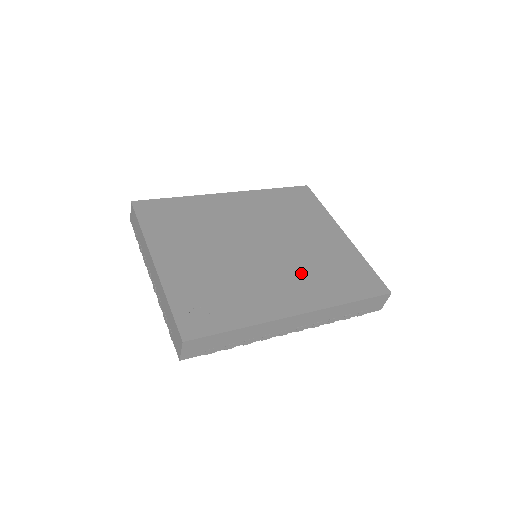
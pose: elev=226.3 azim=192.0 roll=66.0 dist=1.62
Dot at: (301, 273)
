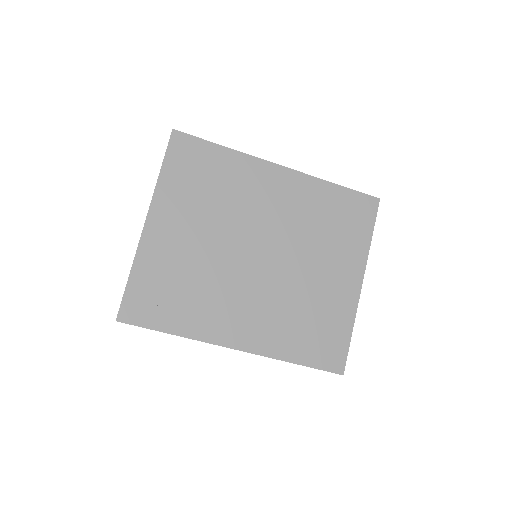
Dot at: (275, 307)
